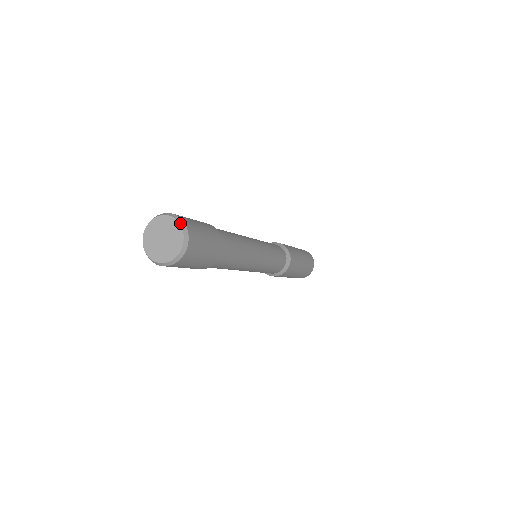
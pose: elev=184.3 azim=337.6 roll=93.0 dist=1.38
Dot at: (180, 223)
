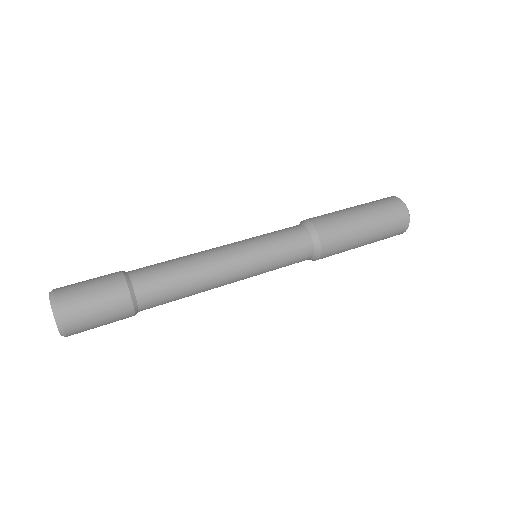
Dot at: (50, 297)
